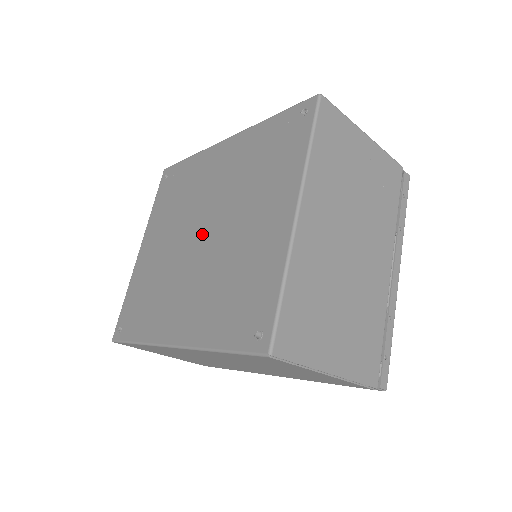
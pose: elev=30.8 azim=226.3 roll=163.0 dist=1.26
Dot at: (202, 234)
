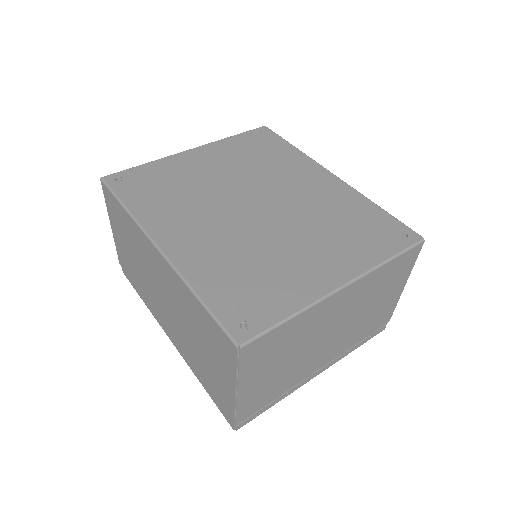
Dot at: (257, 208)
